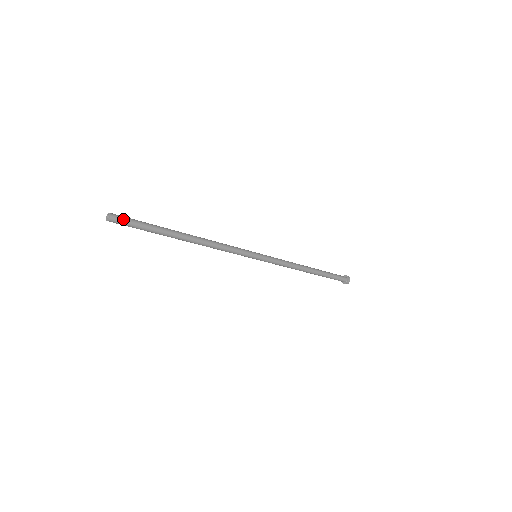
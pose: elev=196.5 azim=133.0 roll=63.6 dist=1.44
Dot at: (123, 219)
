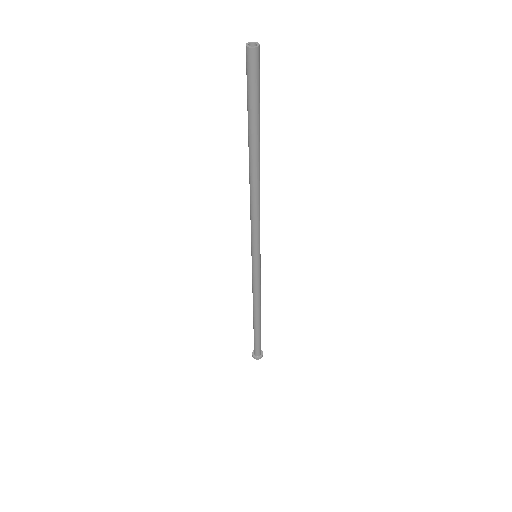
Dot at: (257, 64)
